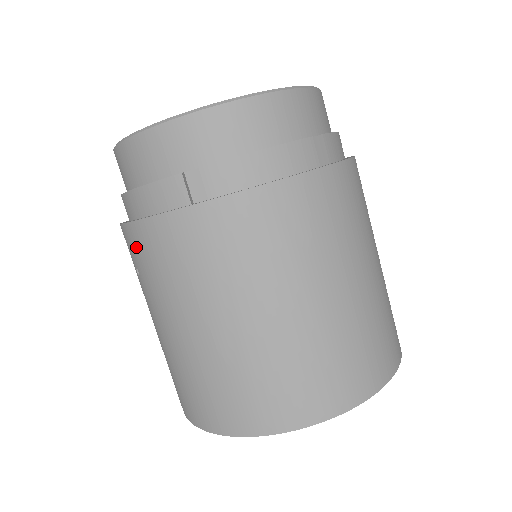
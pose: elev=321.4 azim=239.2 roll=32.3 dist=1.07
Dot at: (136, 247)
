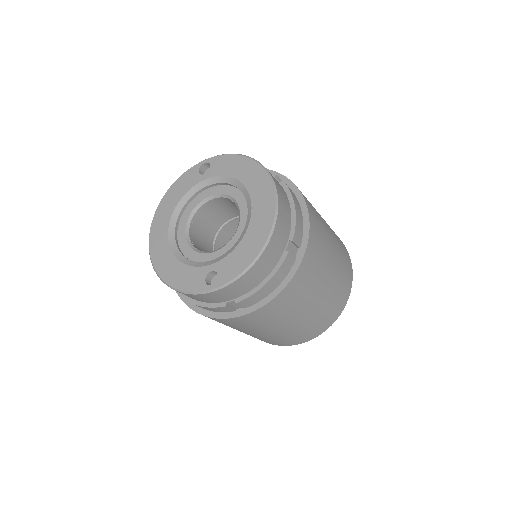
Dot at: occluded
